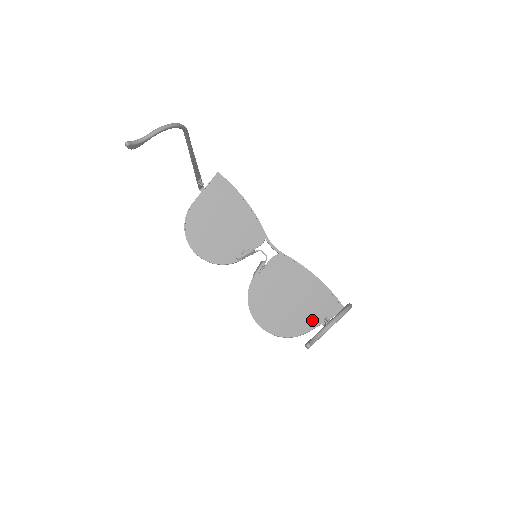
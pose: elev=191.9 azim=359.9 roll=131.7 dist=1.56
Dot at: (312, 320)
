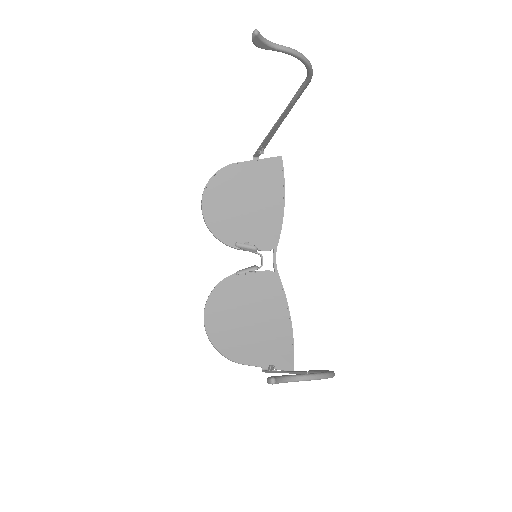
Dot at: (256, 356)
